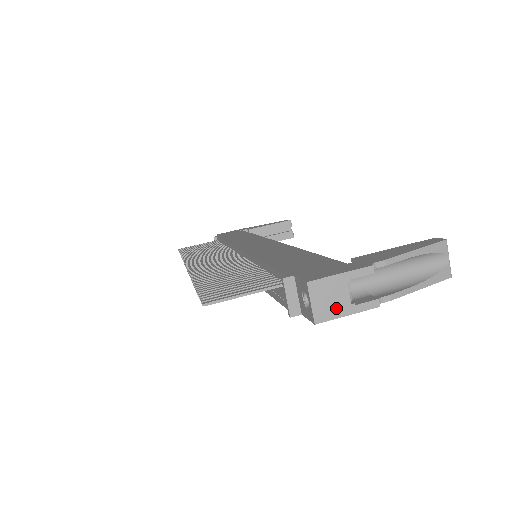
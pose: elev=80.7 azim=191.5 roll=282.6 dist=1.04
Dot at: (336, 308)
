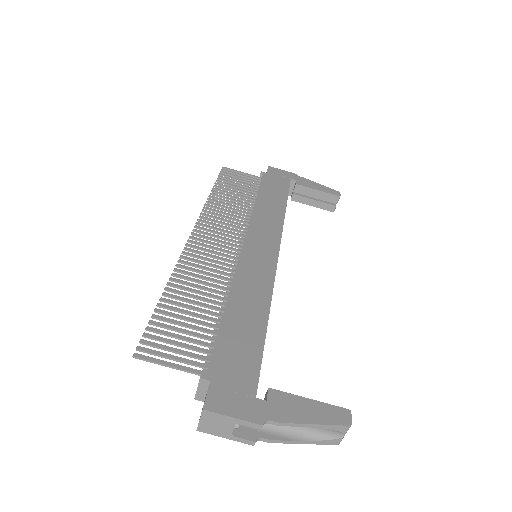
Dot at: (218, 431)
